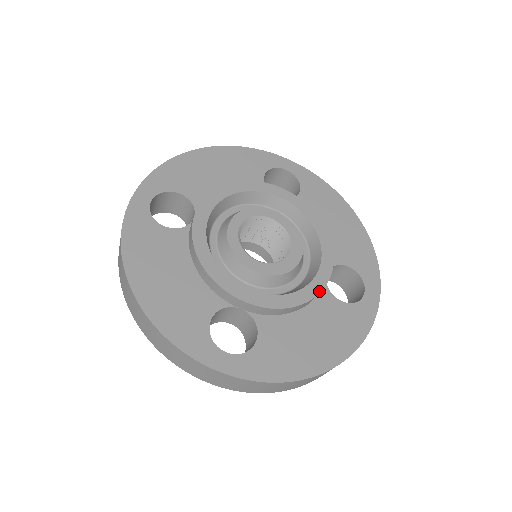
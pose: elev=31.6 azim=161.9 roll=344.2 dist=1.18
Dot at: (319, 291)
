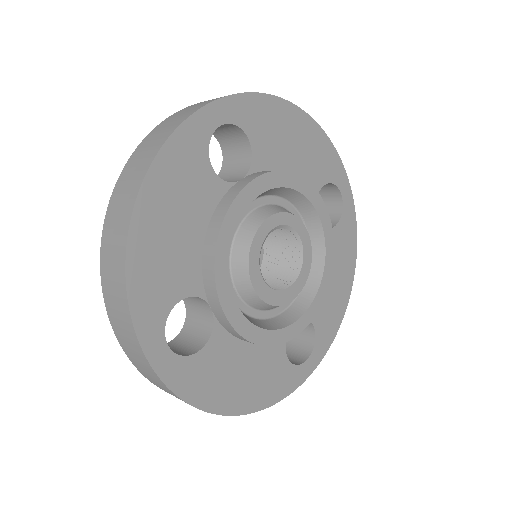
Dot at: (283, 342)
